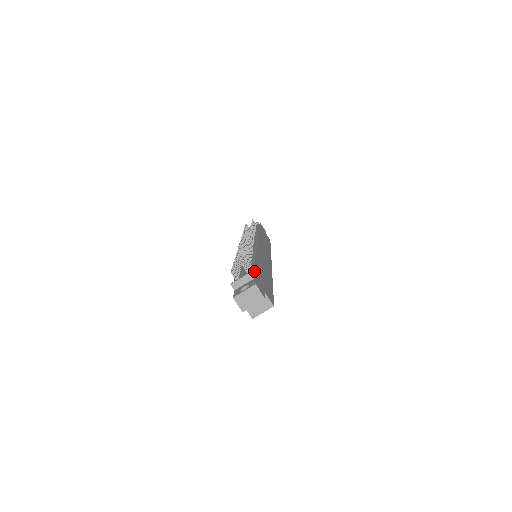
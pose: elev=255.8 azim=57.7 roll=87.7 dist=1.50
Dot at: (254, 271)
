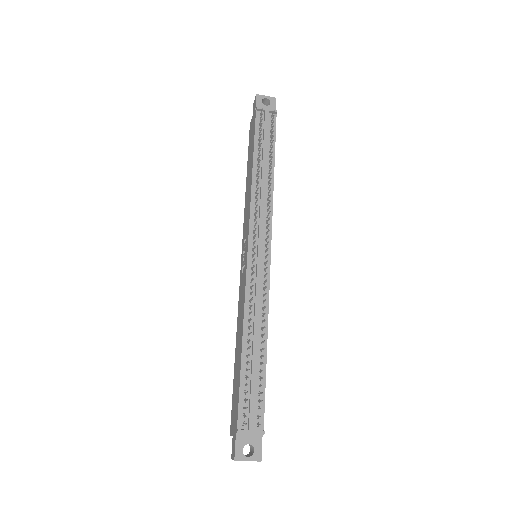
Dot at: occluded
